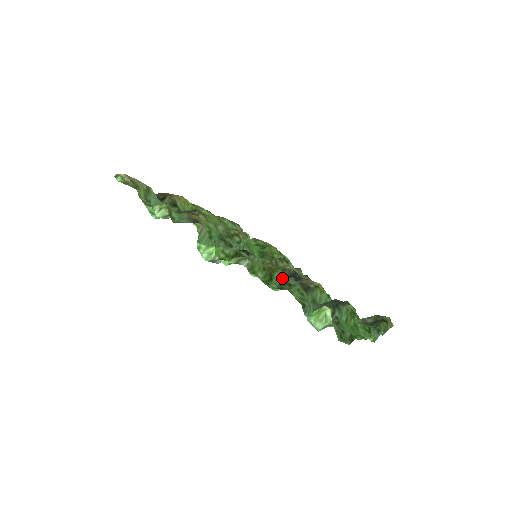
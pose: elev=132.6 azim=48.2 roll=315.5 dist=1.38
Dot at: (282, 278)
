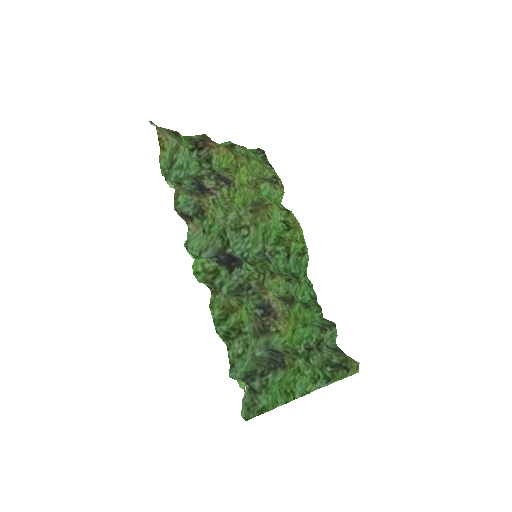
Dot at: (238, 321)
